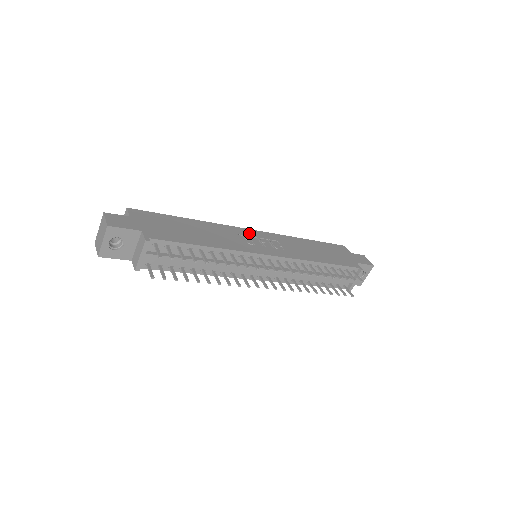
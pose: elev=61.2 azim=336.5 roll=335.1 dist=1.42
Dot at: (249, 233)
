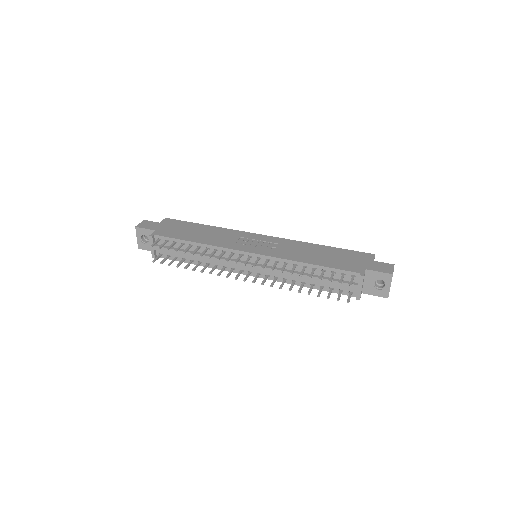
Dot at: (254, 237)
